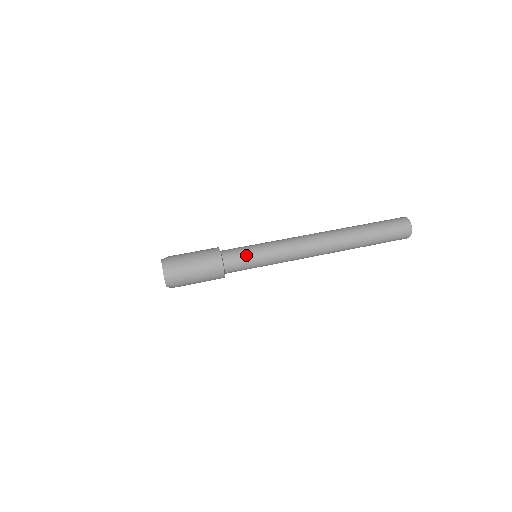
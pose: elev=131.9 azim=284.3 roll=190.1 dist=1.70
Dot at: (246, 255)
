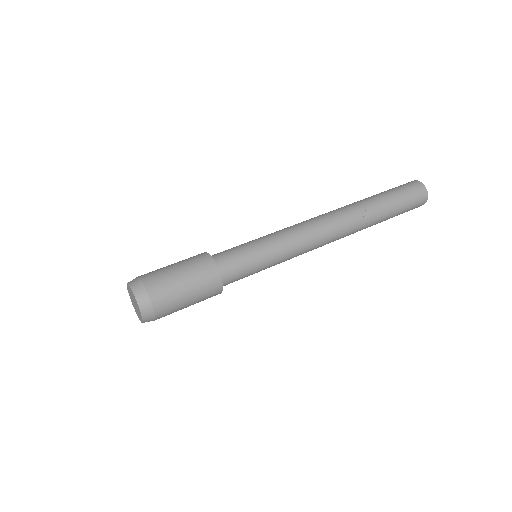
Dot at: (250, 269)
